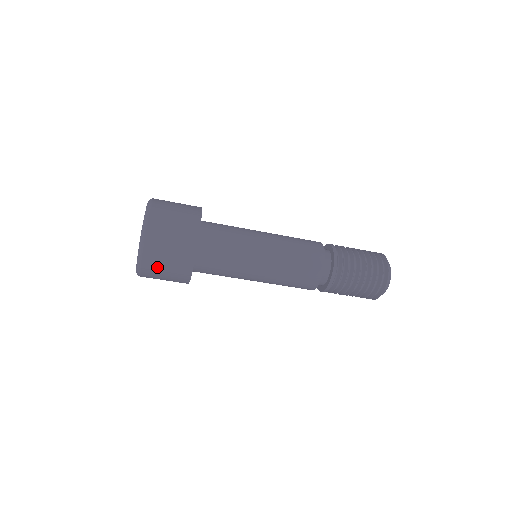
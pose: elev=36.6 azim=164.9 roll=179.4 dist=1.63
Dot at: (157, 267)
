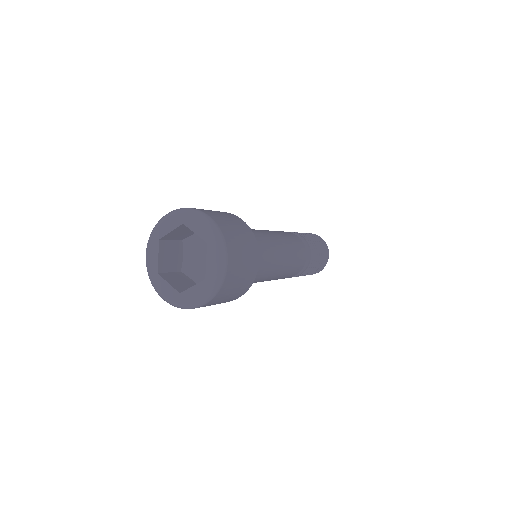
Dot at: occluded
